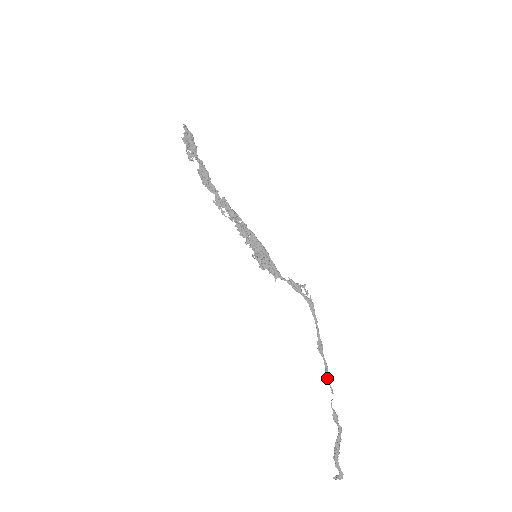
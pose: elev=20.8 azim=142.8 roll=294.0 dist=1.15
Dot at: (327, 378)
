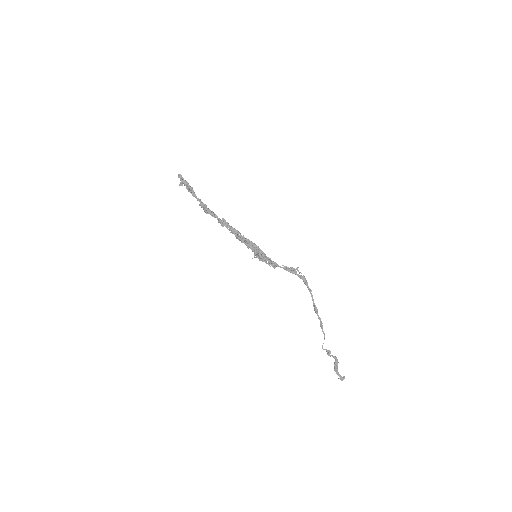
Dot at: occluded
